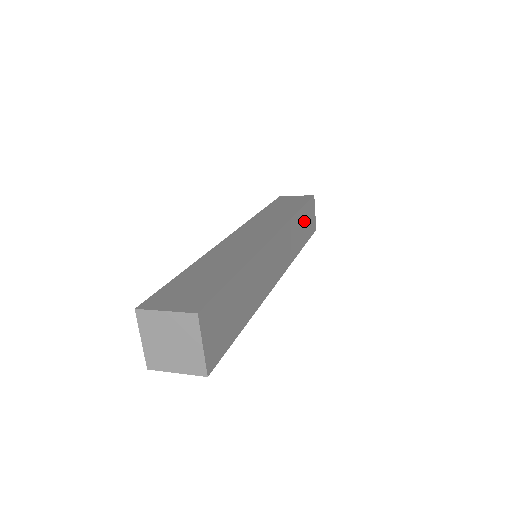
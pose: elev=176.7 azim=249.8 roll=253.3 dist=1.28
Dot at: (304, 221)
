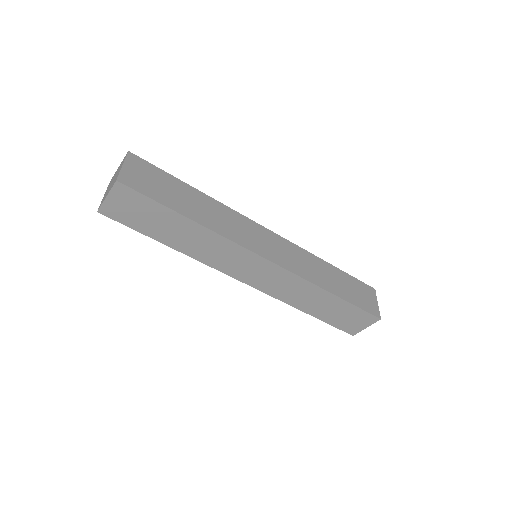
Dot at: (342, 282)
